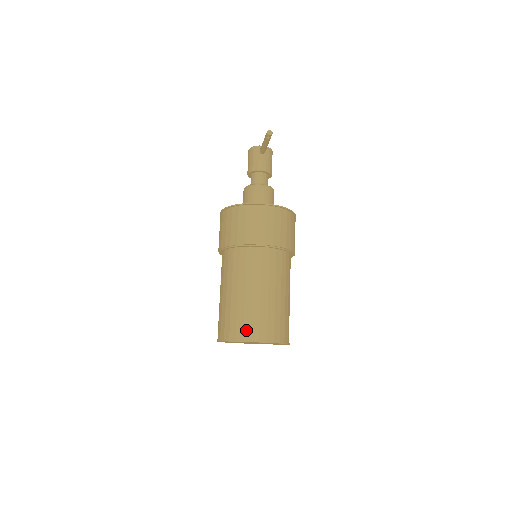
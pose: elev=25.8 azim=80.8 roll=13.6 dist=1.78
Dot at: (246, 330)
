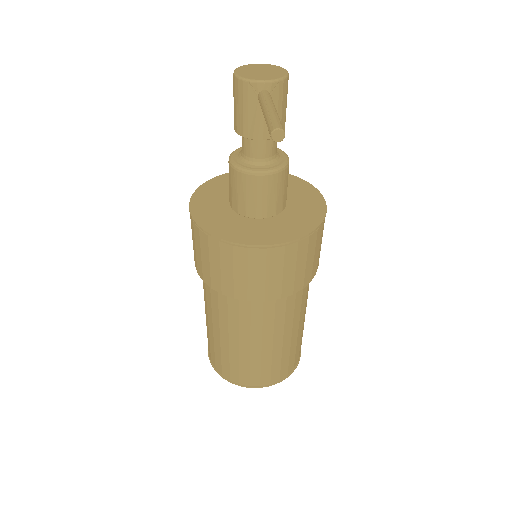
Dot at: (243, 377)
